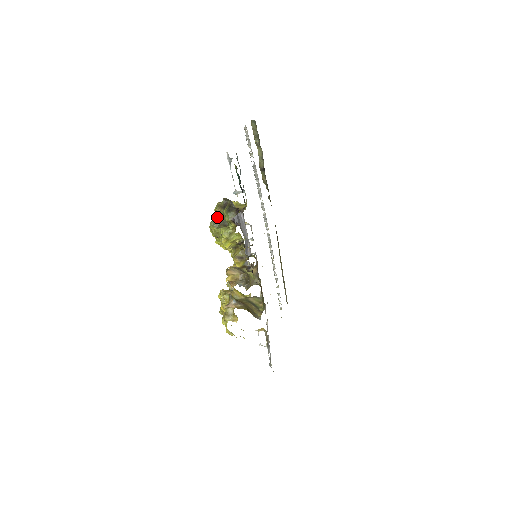
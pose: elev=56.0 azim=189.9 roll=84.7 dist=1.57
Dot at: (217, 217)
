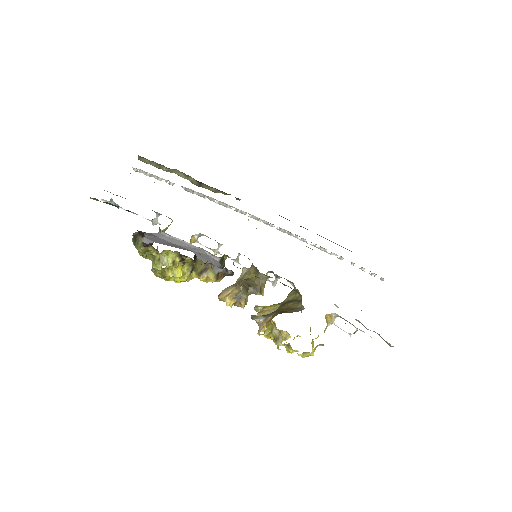
Dot at: (152, 260)
